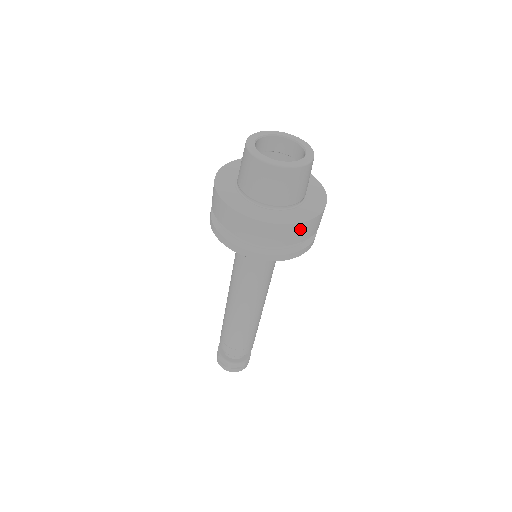
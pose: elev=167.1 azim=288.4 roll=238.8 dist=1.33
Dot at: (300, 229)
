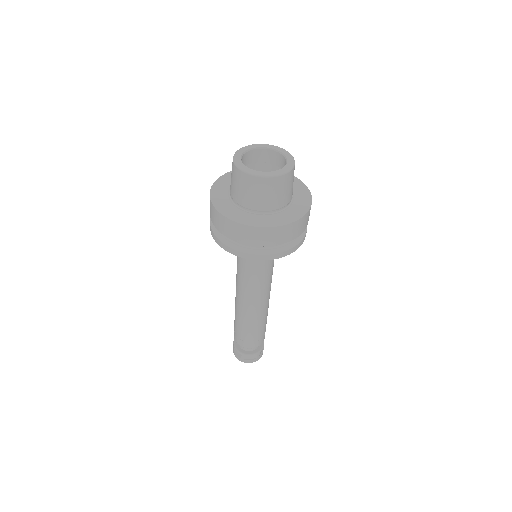
Dot at: occluded
